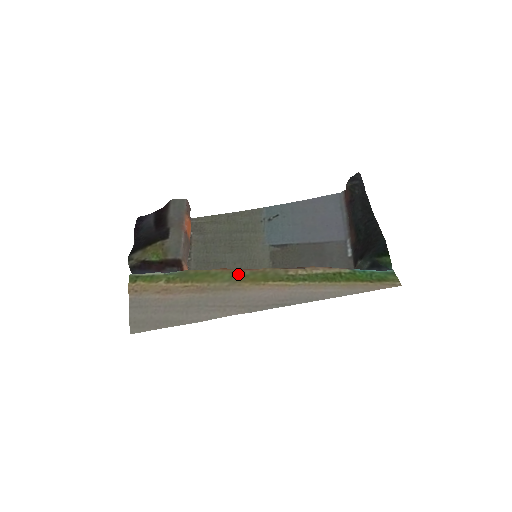
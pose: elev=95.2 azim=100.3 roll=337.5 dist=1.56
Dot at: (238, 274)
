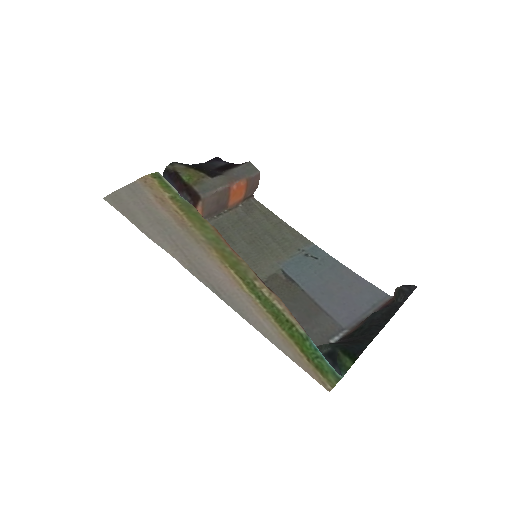
Dot at: (220, 243)
